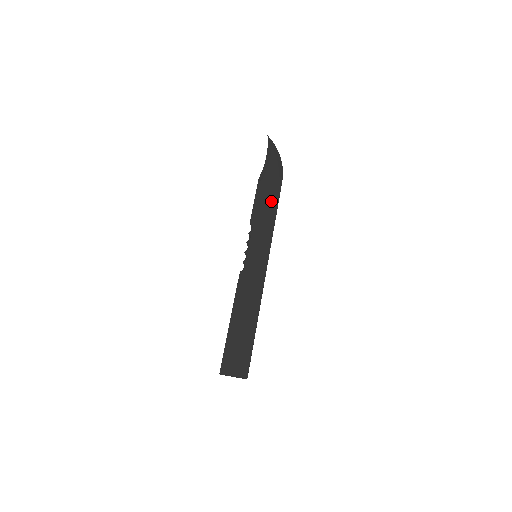
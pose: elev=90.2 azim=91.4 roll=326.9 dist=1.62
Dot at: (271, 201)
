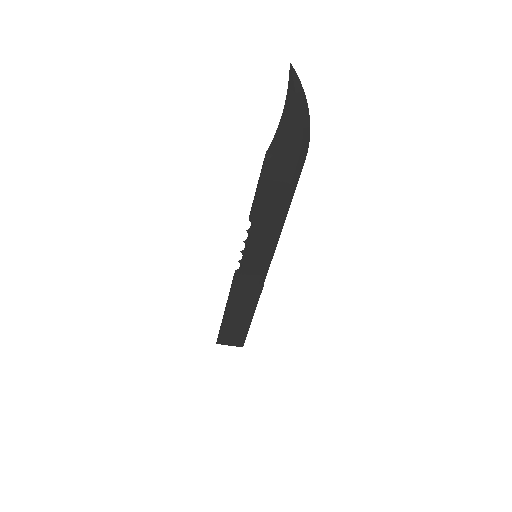
Dot at: (283, 192)
